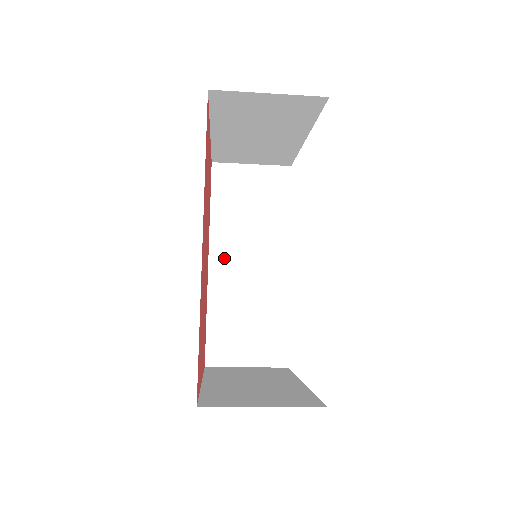
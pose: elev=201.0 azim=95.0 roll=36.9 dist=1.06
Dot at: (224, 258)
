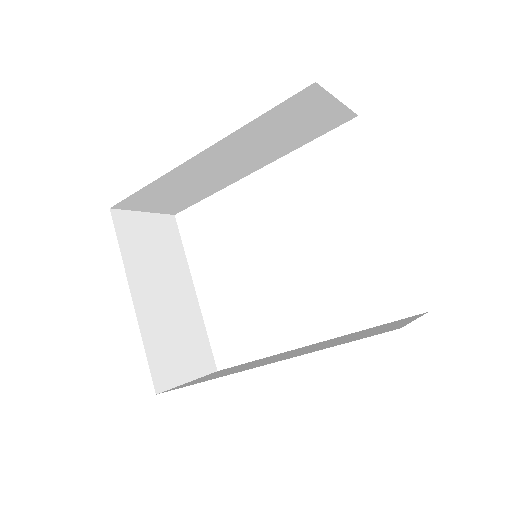
Dot at: (214, 156)
